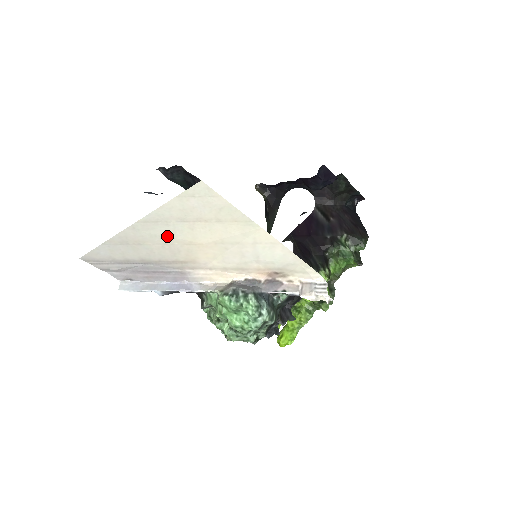
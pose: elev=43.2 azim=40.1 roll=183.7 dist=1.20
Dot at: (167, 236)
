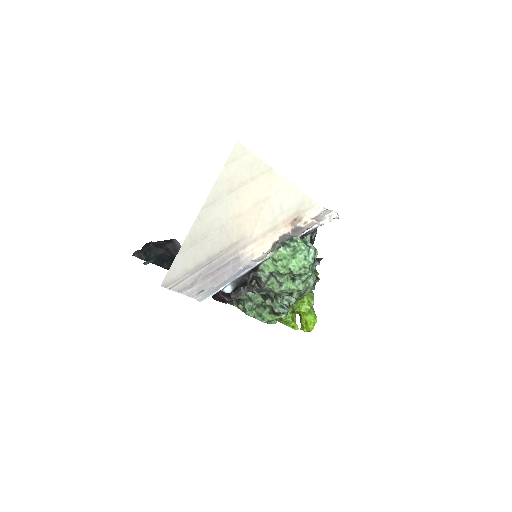
Dot at: (223, 216)
